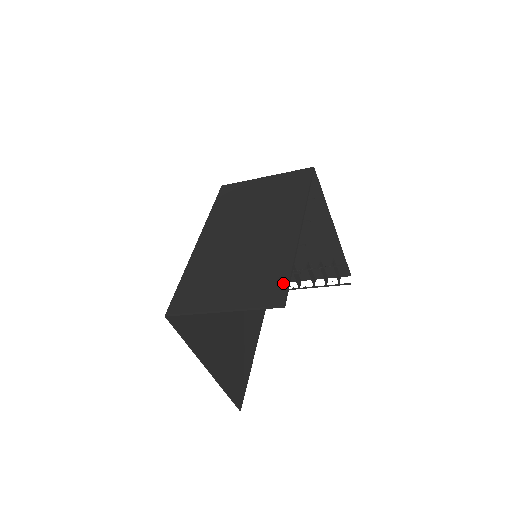
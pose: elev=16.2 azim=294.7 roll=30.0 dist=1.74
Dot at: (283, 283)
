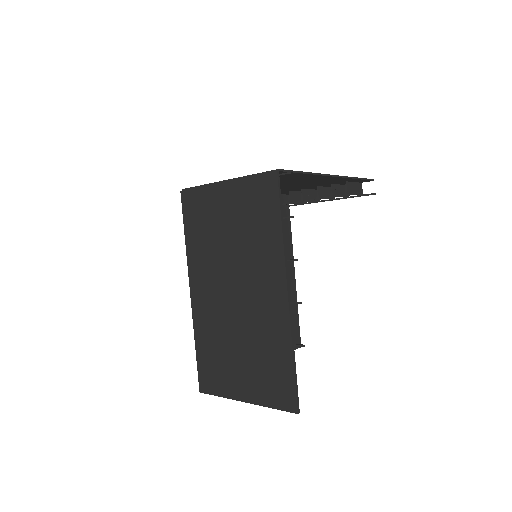
Dot at: (290, 383)
